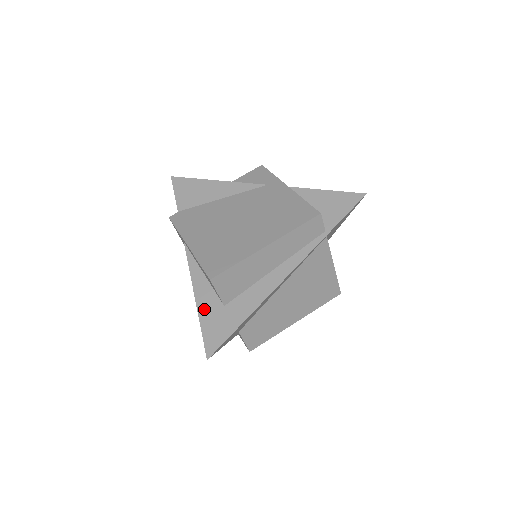
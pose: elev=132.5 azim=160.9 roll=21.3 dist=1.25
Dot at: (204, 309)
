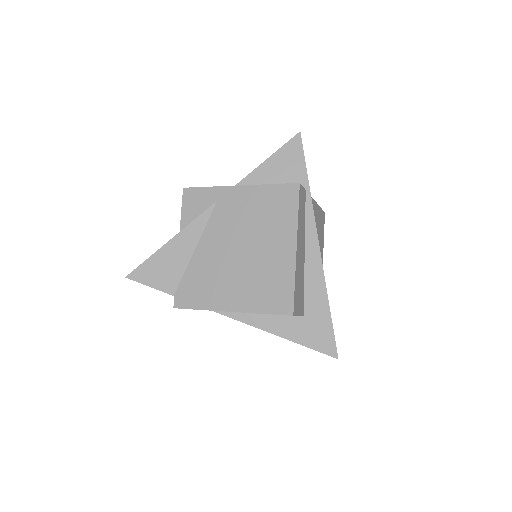
Dot at: (293, 334)
